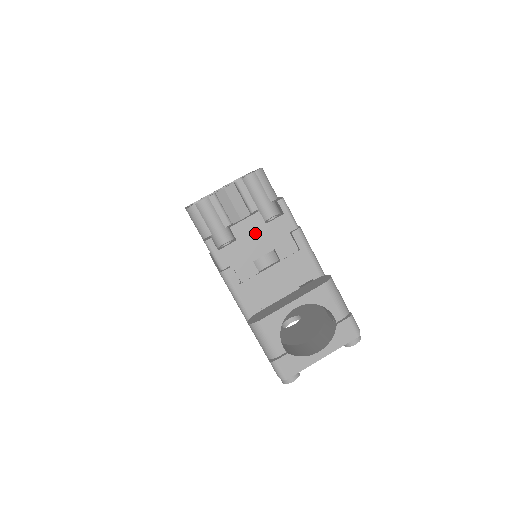
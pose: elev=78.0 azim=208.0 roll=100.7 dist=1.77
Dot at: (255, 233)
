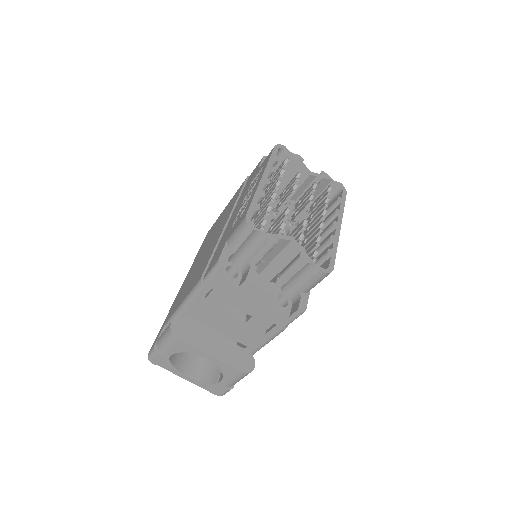
Dot at: (256, 300)
